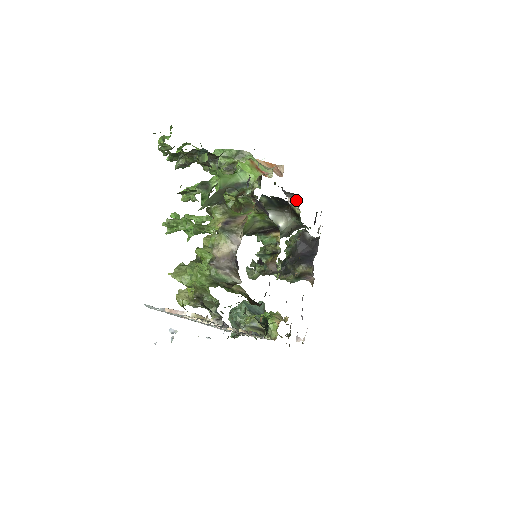
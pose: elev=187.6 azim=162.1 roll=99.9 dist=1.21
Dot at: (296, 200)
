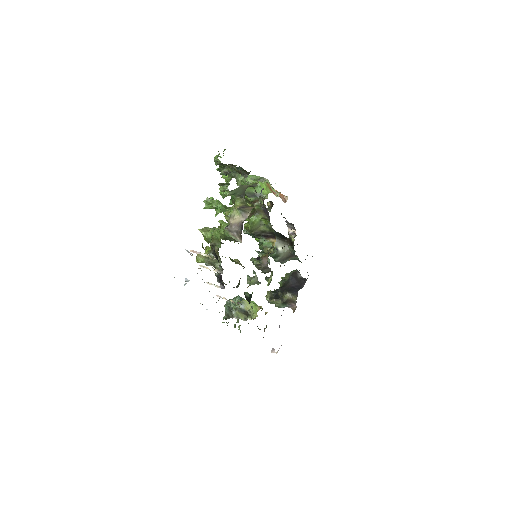
Dot at: occluded
